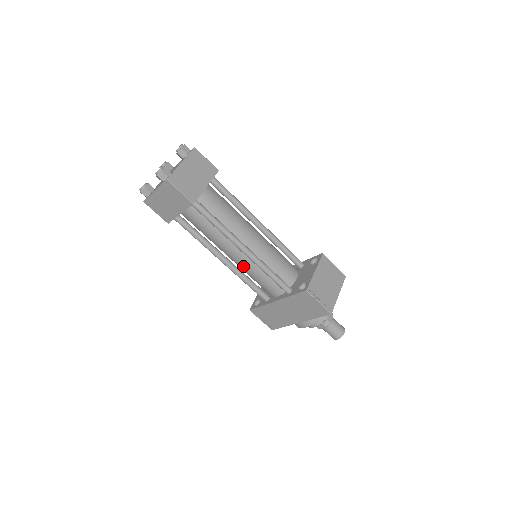
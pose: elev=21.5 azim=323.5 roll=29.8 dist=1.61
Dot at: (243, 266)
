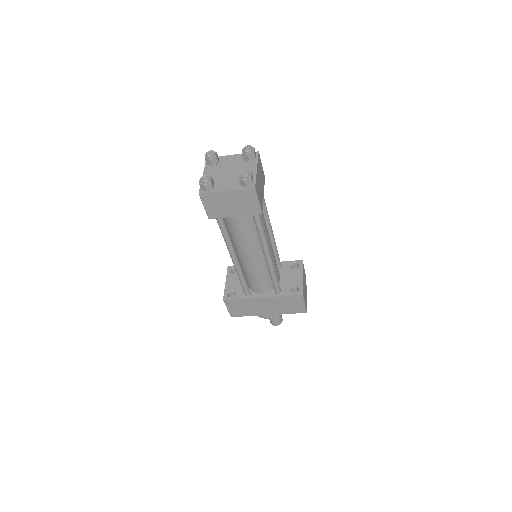
Dot at: (252, 266)
